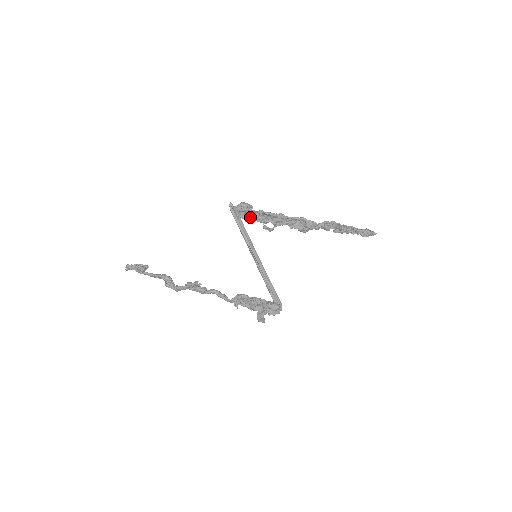
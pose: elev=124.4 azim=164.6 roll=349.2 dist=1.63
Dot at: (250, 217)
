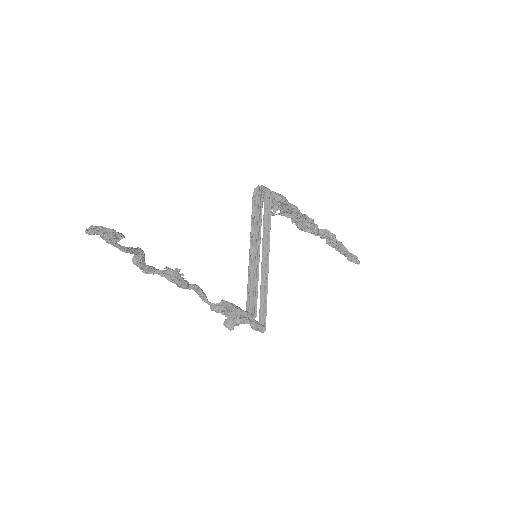
Dot at: occluded
